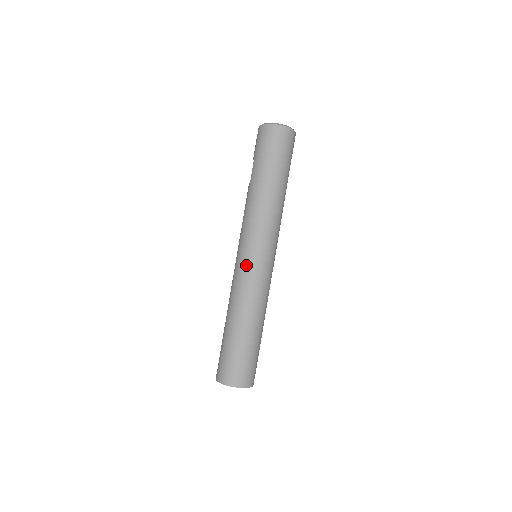
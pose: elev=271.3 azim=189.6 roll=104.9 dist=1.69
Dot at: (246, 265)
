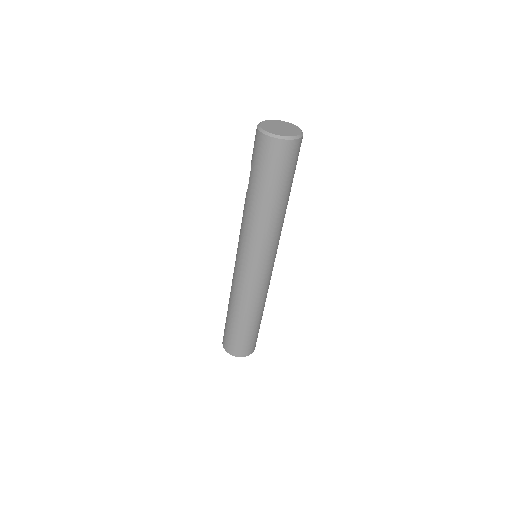
Dot at: (243, 273)
